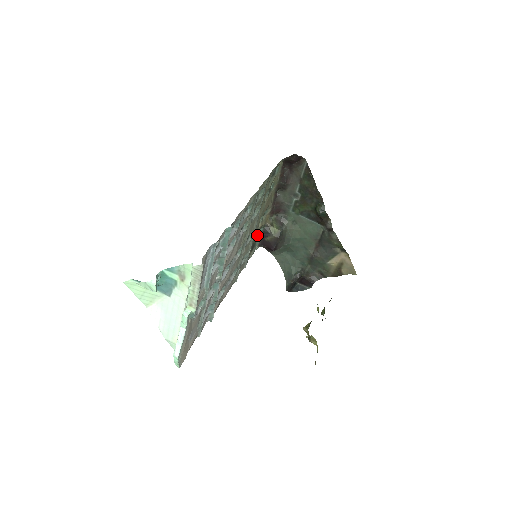
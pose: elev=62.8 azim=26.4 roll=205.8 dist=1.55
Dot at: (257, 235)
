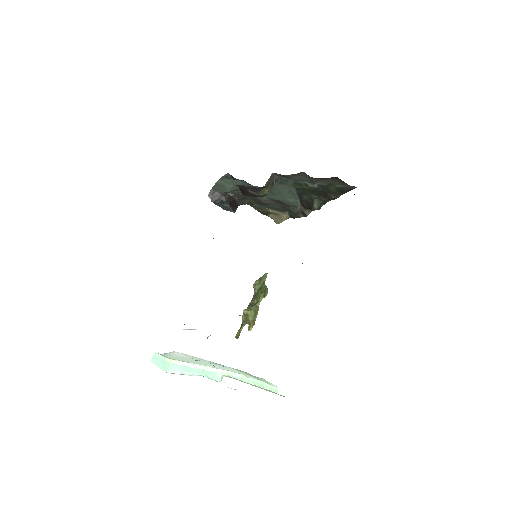
Dot at: occluded
